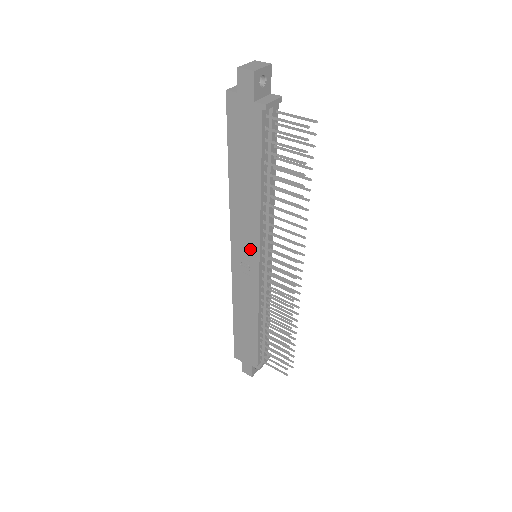
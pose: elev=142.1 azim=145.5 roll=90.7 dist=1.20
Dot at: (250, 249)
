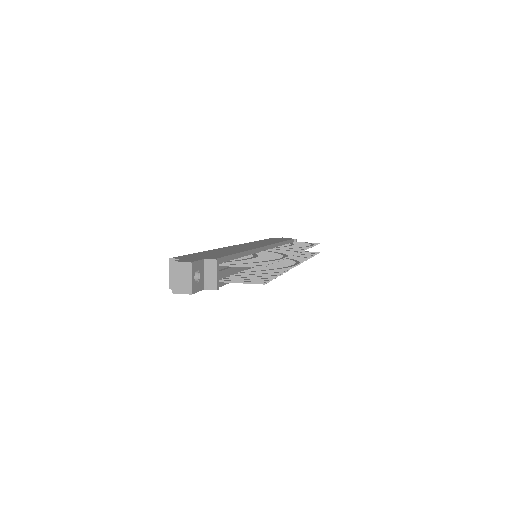
Dot at: occluded
